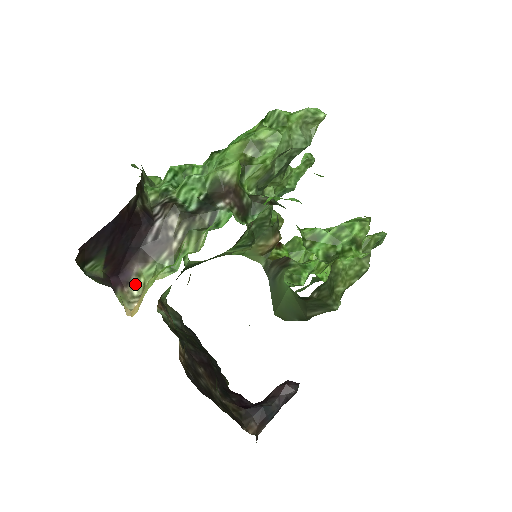
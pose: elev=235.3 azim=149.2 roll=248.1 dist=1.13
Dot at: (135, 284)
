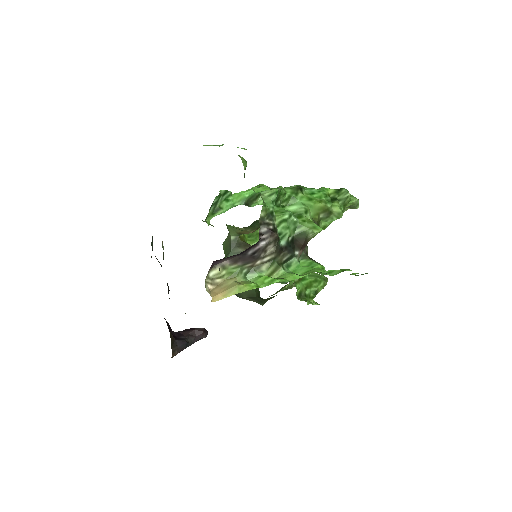
Dot at: (216, 271)
